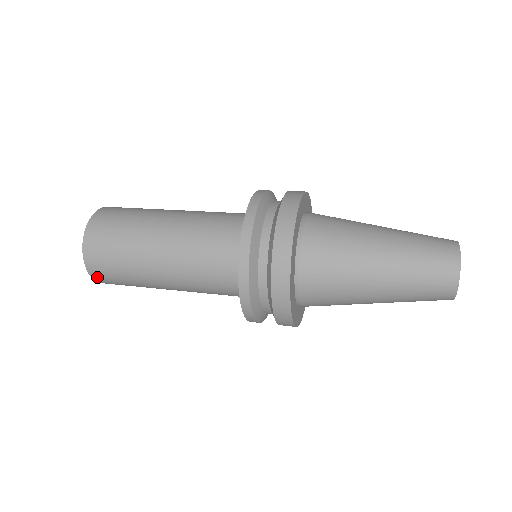
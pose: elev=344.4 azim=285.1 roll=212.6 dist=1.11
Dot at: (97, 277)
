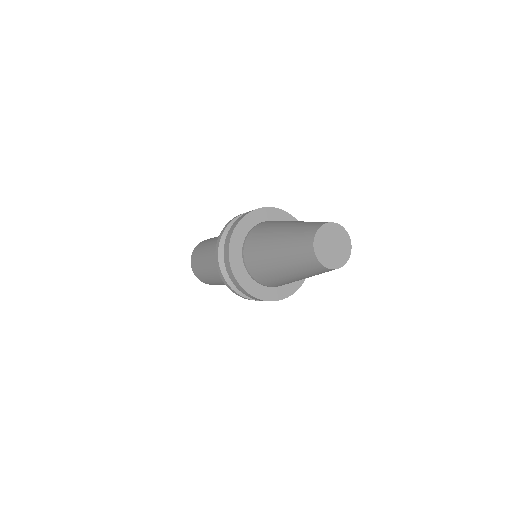
Dot at: (194, 270)
